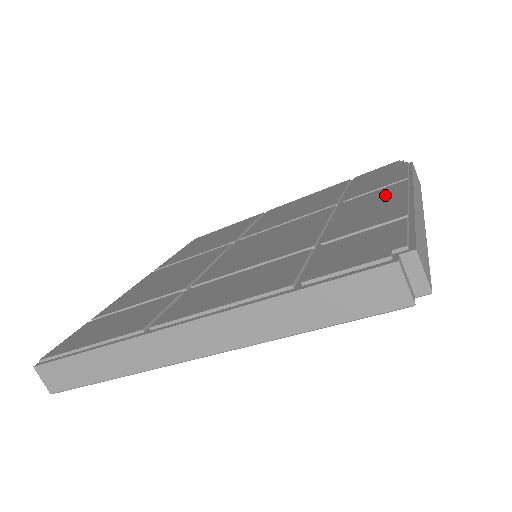
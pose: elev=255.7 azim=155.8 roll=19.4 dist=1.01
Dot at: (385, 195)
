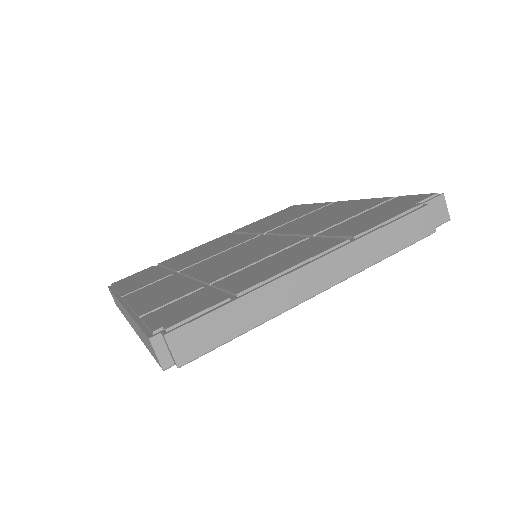
Dot at: (307, 252)
